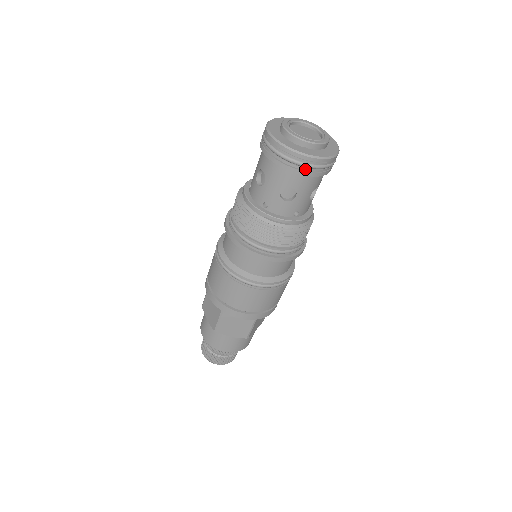
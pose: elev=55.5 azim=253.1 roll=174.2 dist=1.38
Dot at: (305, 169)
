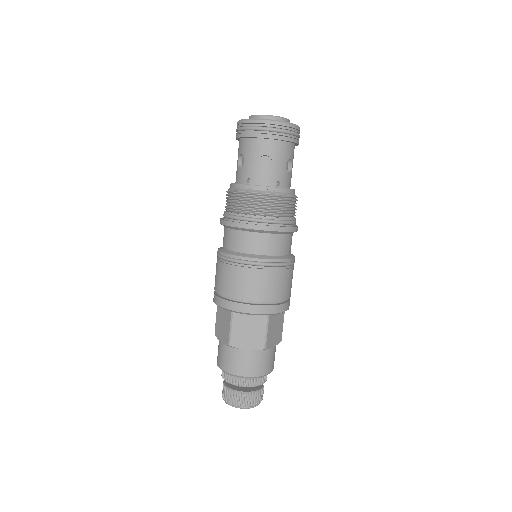
Dot at: (272, 133)
